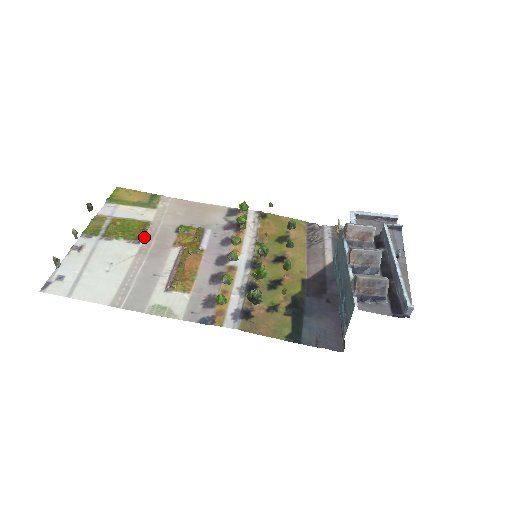
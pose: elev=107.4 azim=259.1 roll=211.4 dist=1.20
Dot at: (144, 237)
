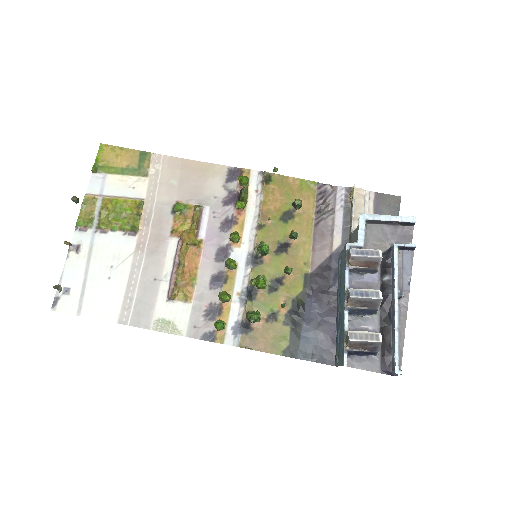
Dot at: (139, 226)
